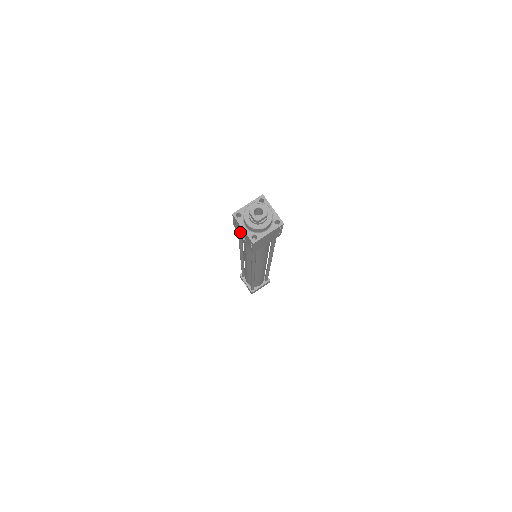
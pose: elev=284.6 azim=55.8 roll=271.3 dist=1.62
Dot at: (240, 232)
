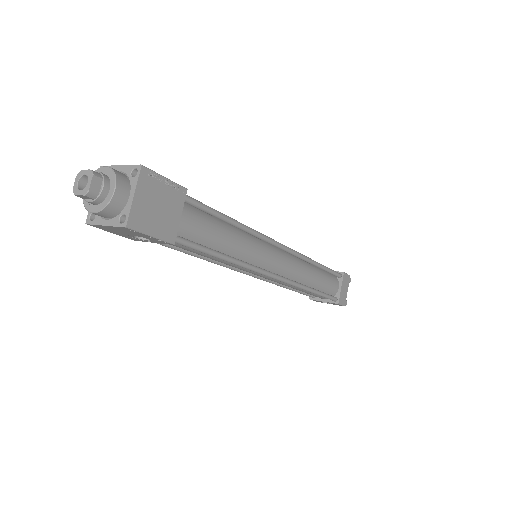
Dot at: (136, 237)
